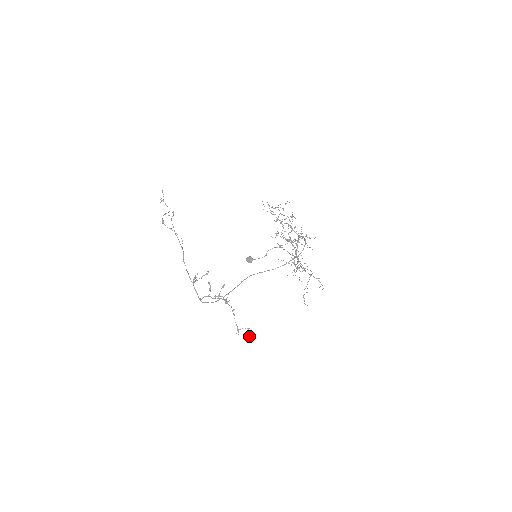
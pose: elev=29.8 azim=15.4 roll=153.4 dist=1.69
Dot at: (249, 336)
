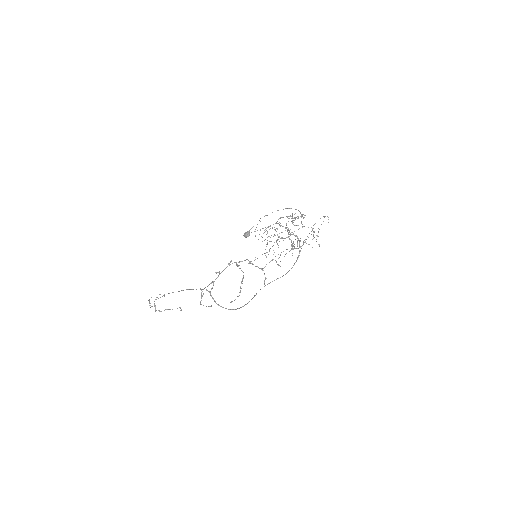
Dot at: occluded
